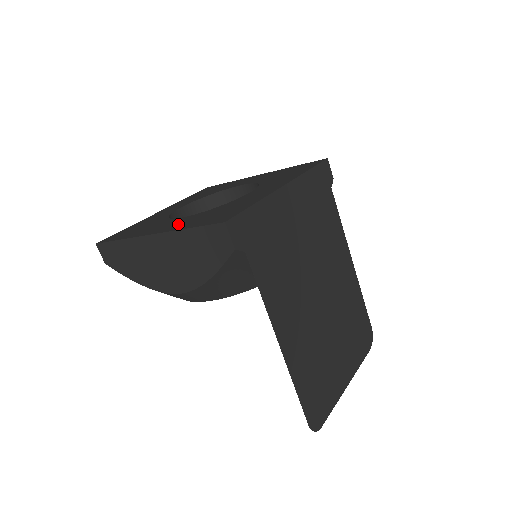
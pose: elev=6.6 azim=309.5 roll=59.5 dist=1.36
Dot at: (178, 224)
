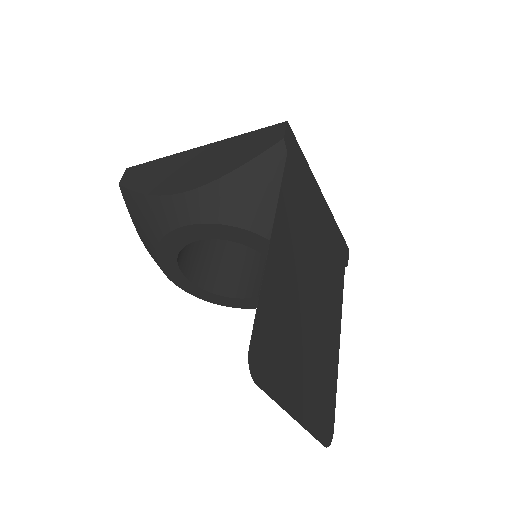
Dot at: occluded
